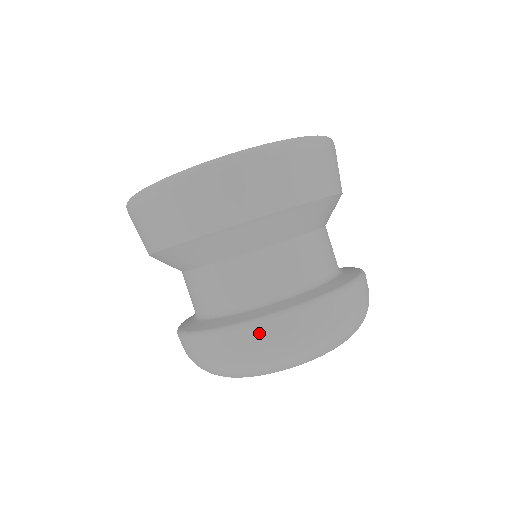
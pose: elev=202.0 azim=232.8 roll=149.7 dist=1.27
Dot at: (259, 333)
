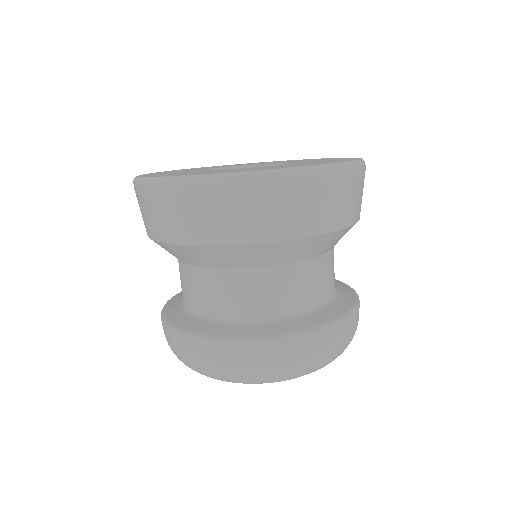
Dot at: (300, 346)
